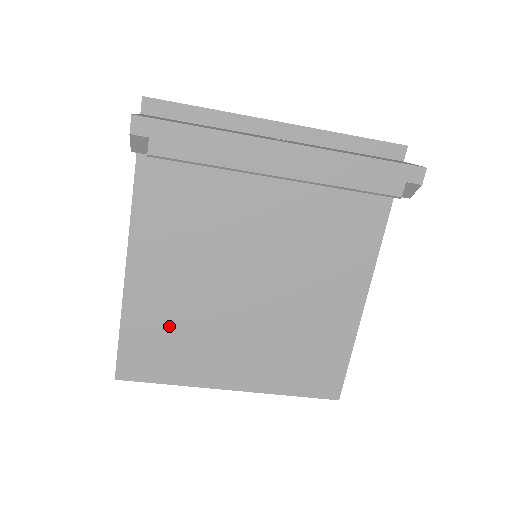
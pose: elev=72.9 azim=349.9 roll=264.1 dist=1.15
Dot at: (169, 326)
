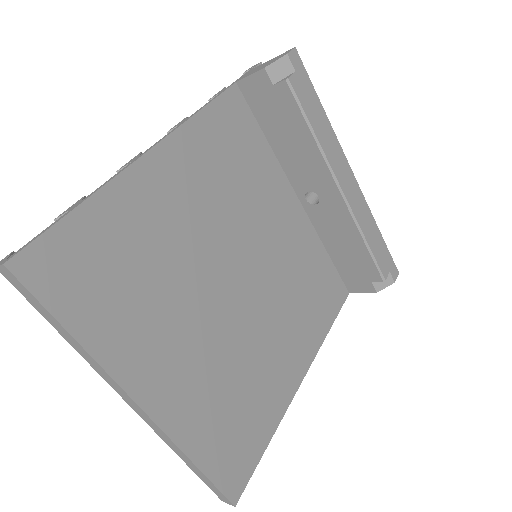
Dot at: (140, 252)
